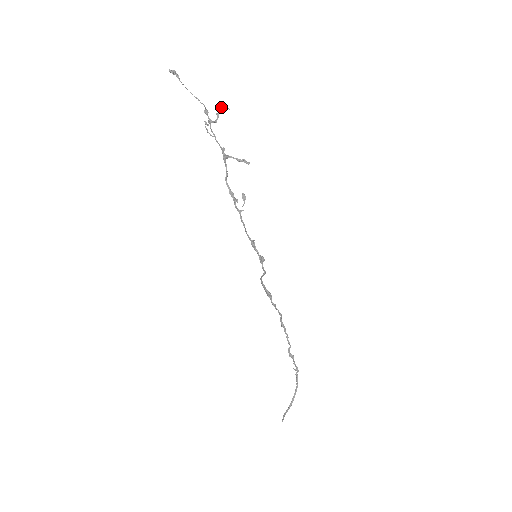
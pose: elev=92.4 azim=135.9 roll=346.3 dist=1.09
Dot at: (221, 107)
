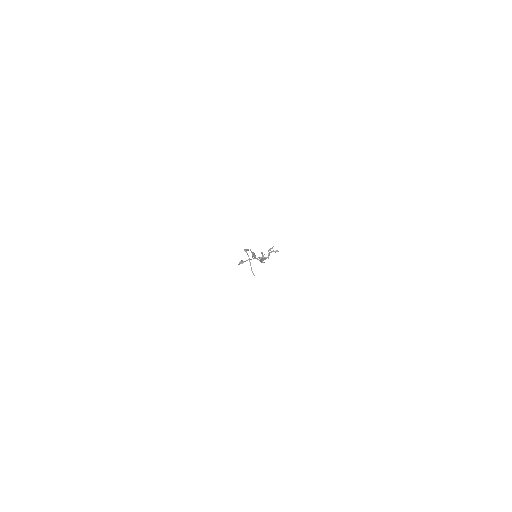
Dot at: occluded
